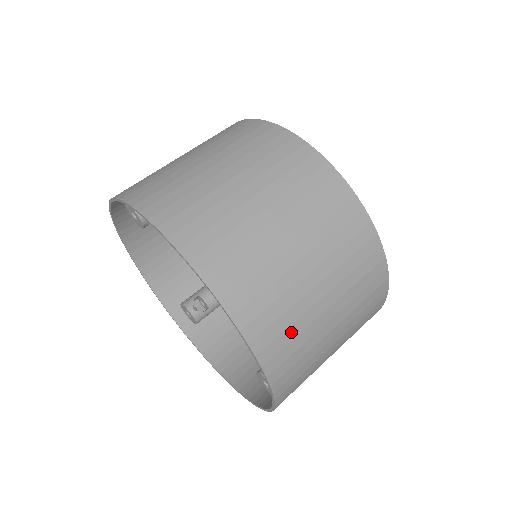
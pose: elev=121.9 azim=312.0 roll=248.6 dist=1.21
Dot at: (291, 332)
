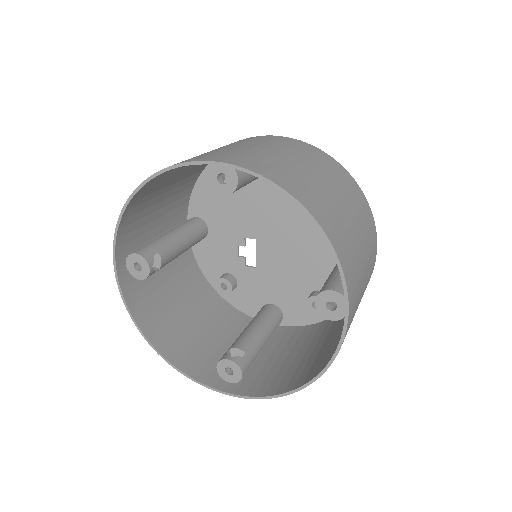
Dot at: (303, 184)
